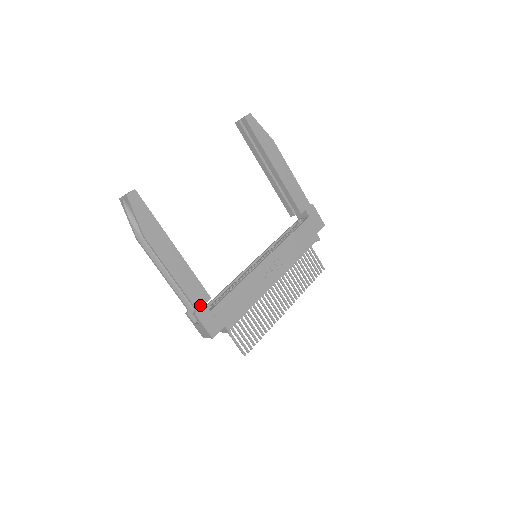
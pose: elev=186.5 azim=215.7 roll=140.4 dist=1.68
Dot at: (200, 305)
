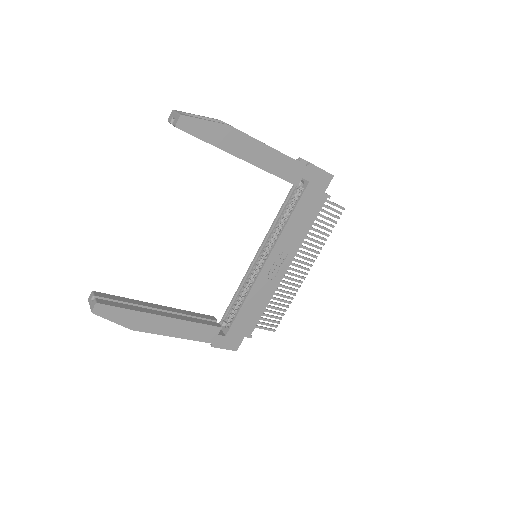
Dot at: (214, 339)
